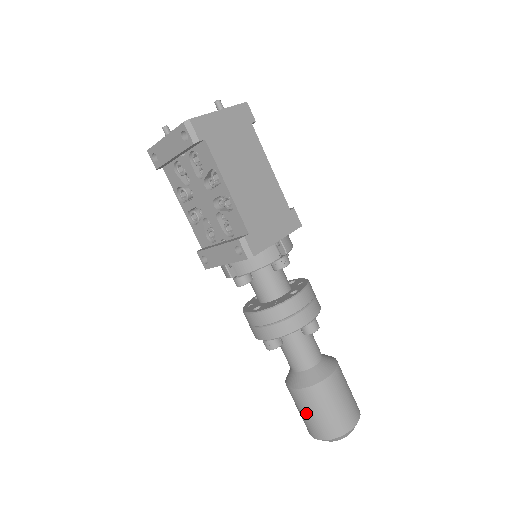
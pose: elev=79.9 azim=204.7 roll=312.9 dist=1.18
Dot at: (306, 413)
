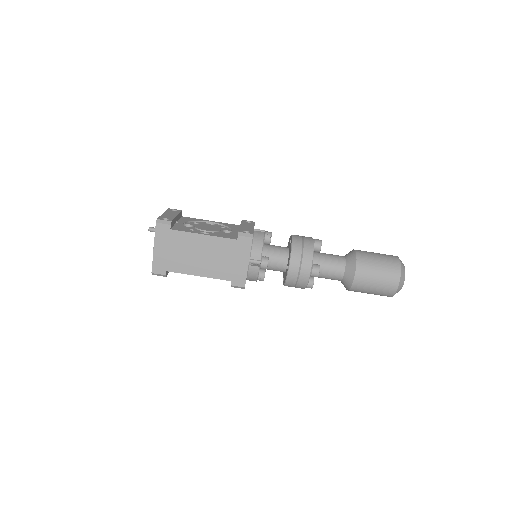
Dot at: occluded
